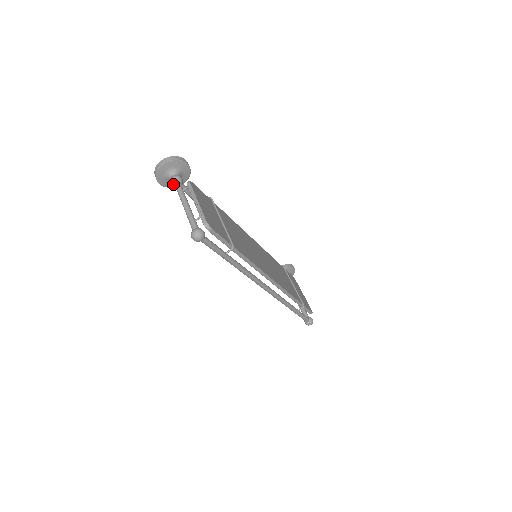
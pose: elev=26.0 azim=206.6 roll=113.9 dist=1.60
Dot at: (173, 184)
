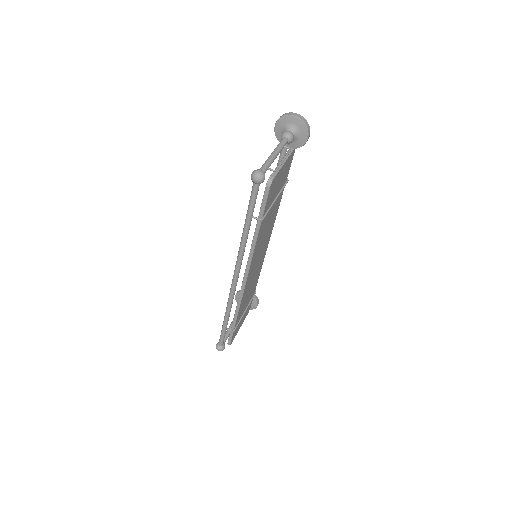
Dot at: (284, 135)
